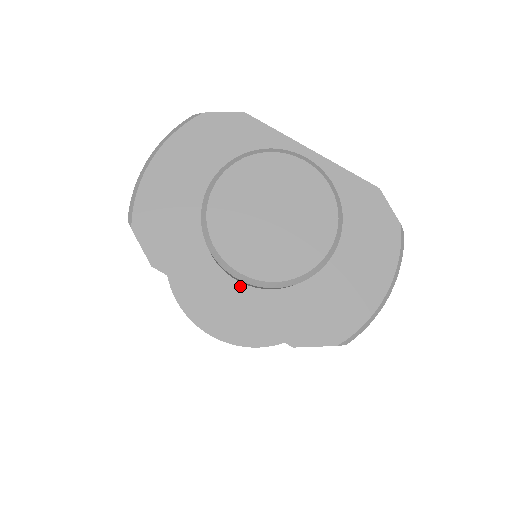
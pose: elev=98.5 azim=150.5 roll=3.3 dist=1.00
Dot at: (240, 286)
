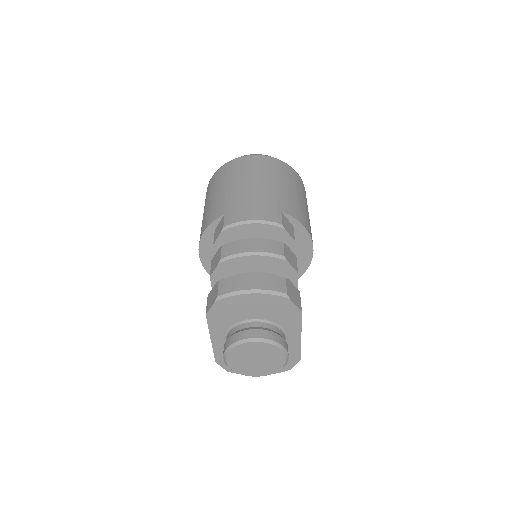
Dot at: (224, 341)
